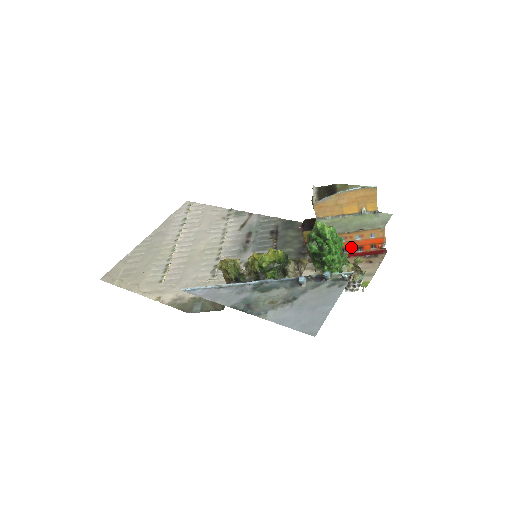
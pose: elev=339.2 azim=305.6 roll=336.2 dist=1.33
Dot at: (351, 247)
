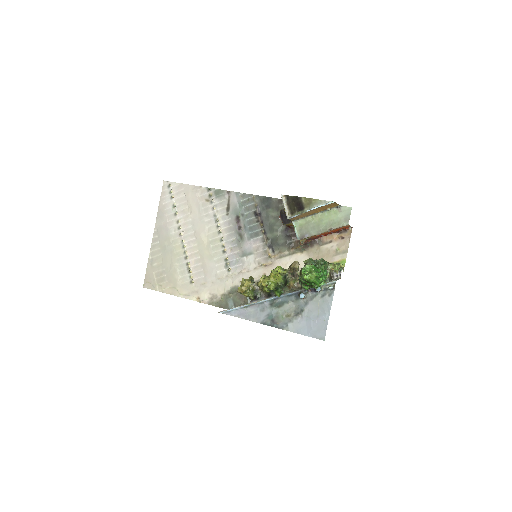
Dot at: (325, 234)
